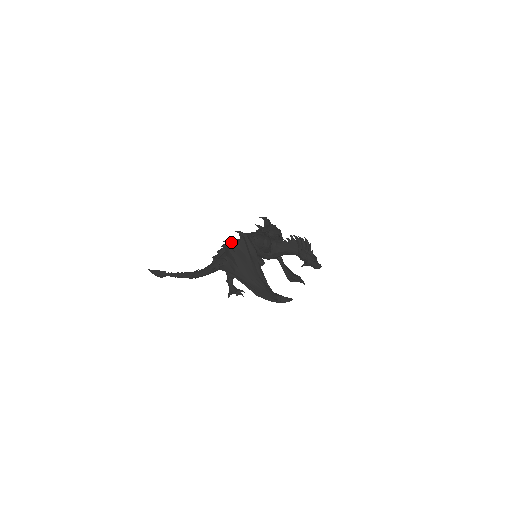
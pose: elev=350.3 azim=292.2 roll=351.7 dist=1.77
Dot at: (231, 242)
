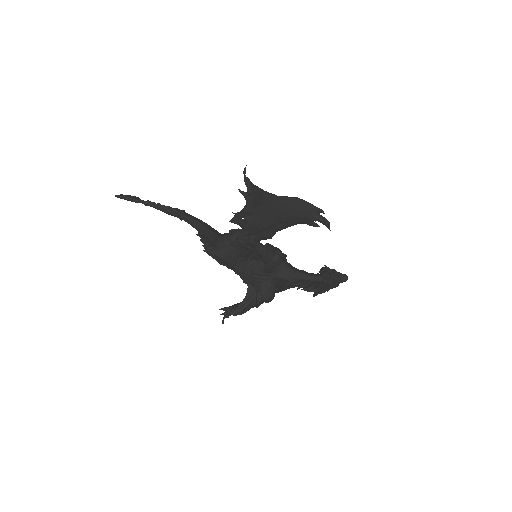
Dot at: (216, 259)
